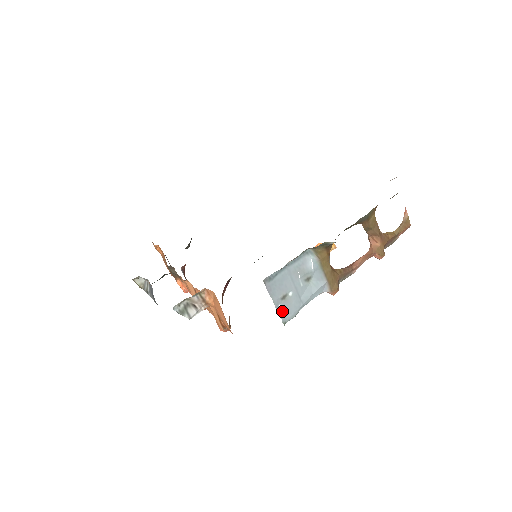
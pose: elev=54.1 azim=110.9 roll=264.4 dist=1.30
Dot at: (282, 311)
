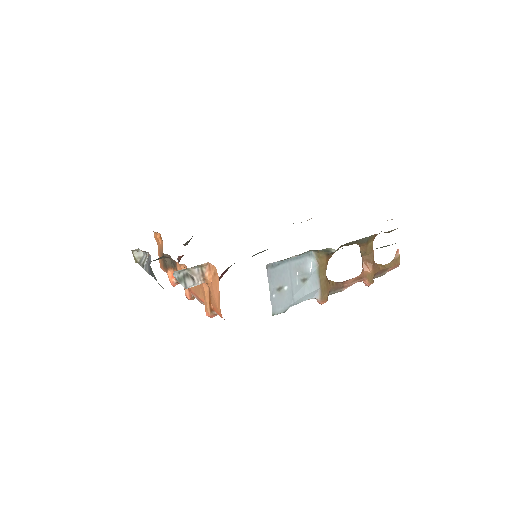
Dot at: (274, 302)
